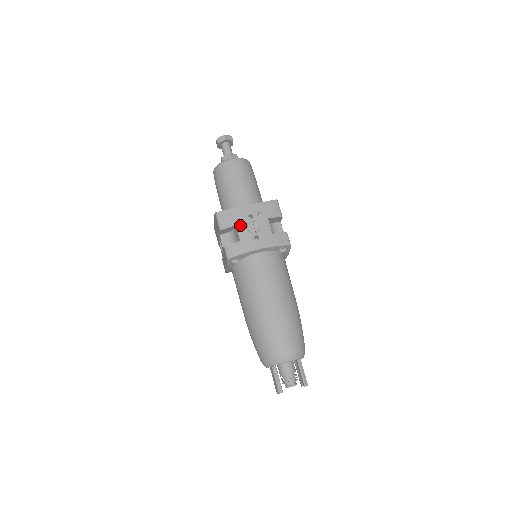
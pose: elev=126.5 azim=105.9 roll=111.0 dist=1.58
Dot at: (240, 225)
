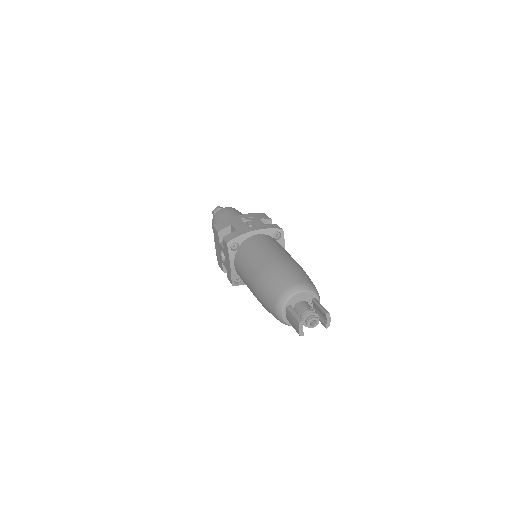
Dot at: (235, 224)
